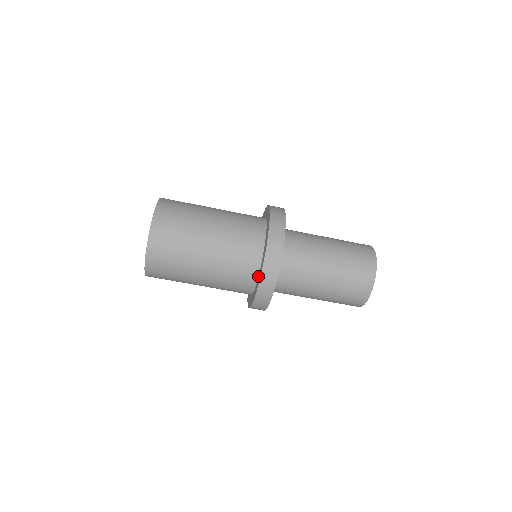
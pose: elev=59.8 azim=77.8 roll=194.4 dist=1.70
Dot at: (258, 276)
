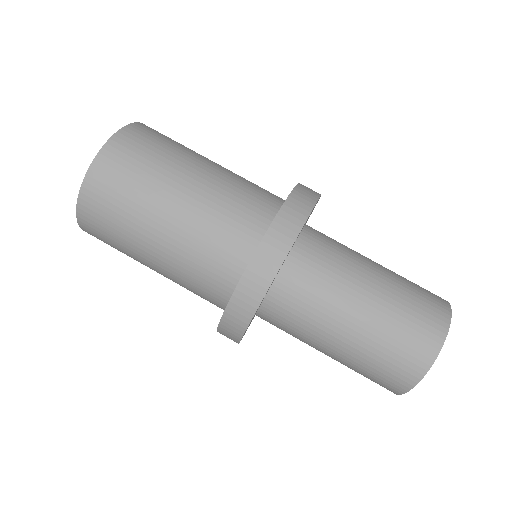
Dot at: occluded
